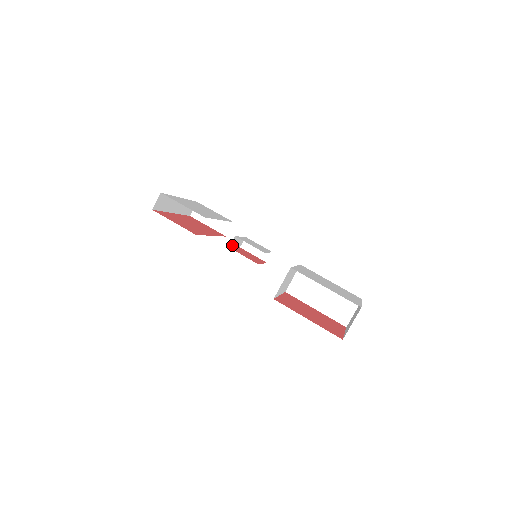
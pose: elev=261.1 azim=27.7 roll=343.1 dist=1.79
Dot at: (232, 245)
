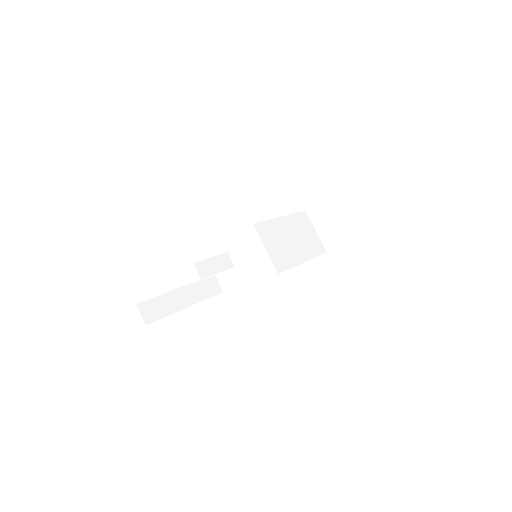
Dot at: (206, 274)
